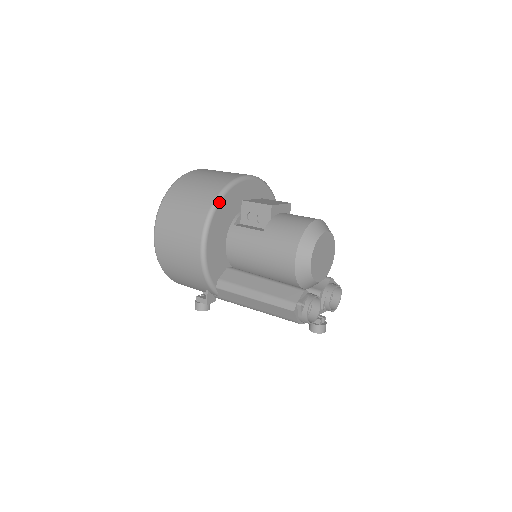
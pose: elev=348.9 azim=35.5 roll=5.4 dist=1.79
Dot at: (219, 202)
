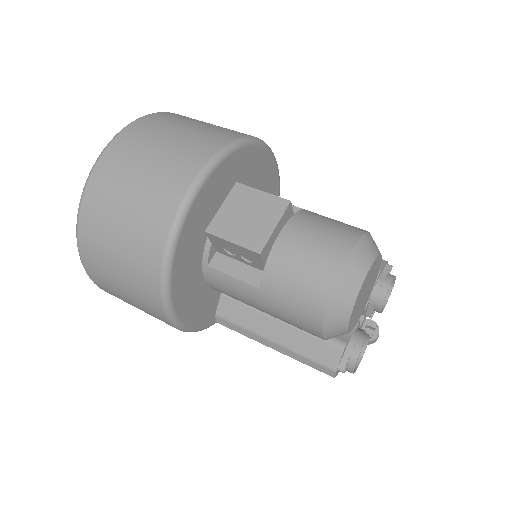
Dot at: (170, 274)
